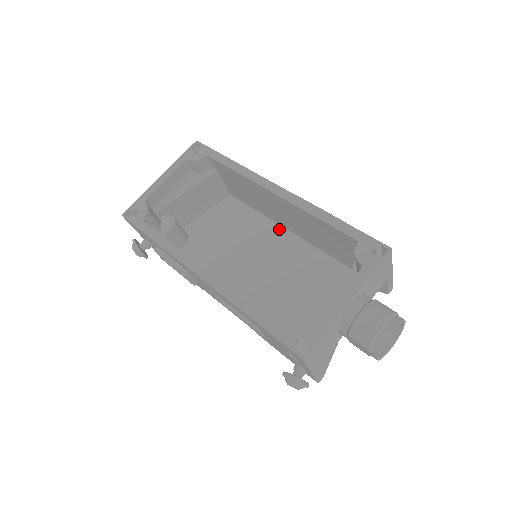
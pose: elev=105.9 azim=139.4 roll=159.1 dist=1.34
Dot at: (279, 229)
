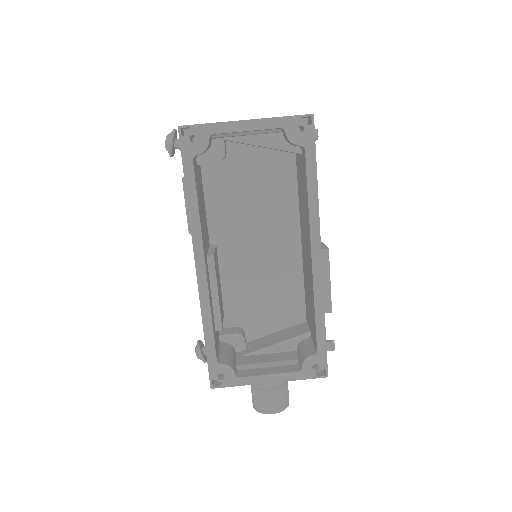
Dot at: (297, 233)
